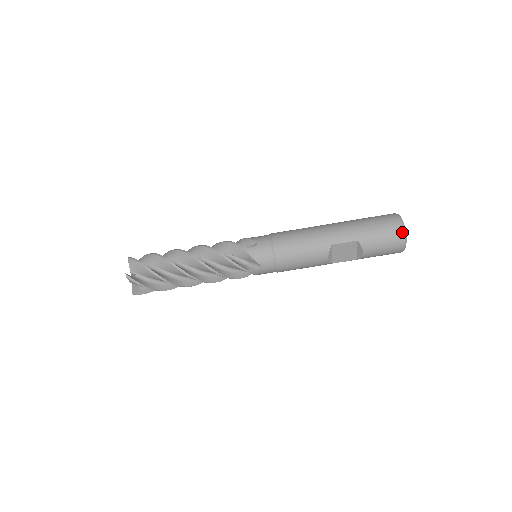
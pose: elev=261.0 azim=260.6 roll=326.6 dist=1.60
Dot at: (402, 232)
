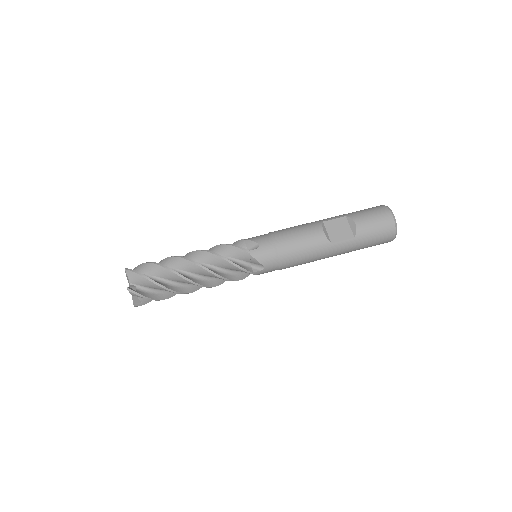
Dot at: (384, 206)
